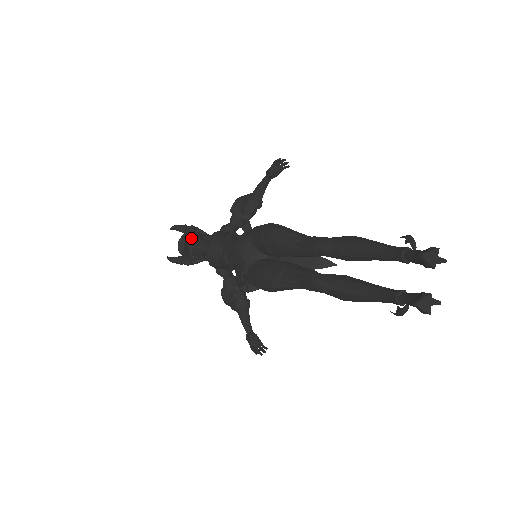
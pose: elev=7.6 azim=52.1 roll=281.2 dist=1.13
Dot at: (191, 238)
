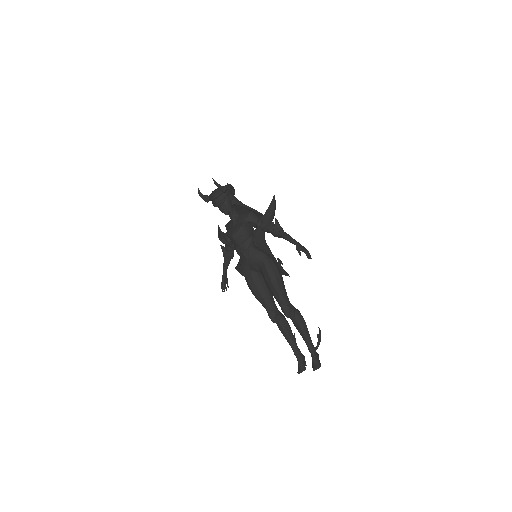
Dot at: (224, 204)
